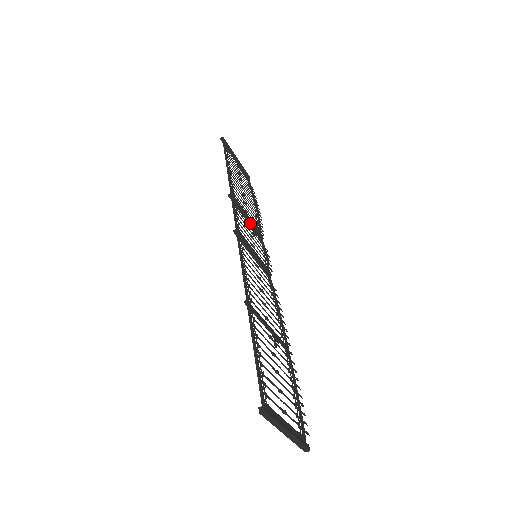
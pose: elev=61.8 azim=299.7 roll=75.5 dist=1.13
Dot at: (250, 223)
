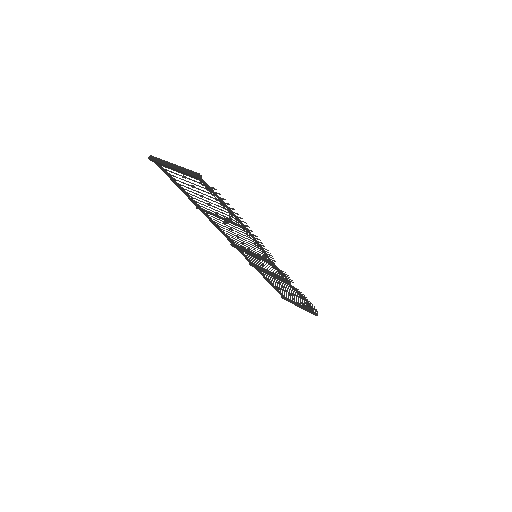
Dot at: (271, 273)
